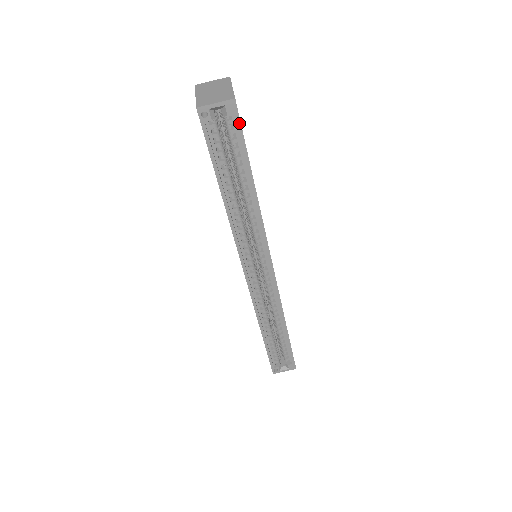
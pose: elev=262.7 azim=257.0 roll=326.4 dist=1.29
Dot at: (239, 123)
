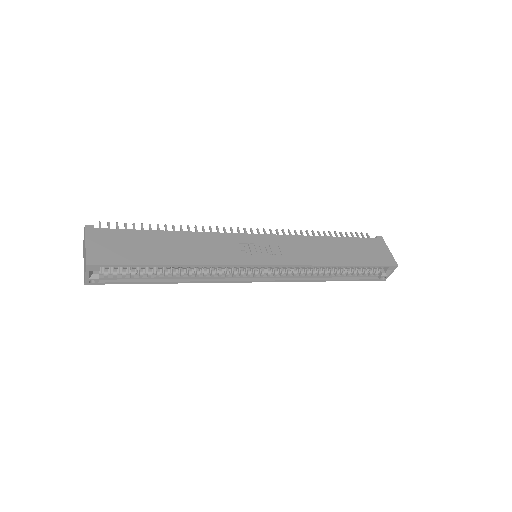
Dot at: (109, 265)
